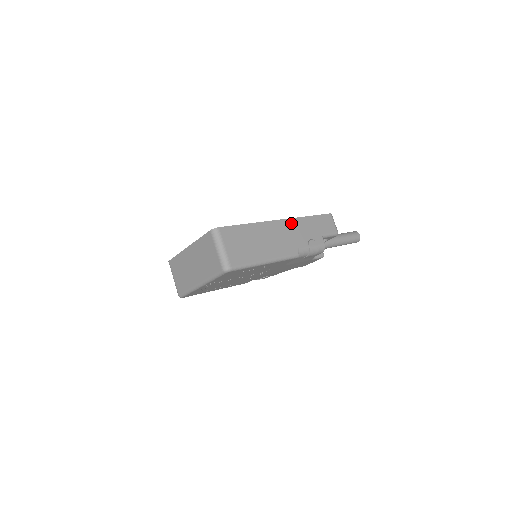
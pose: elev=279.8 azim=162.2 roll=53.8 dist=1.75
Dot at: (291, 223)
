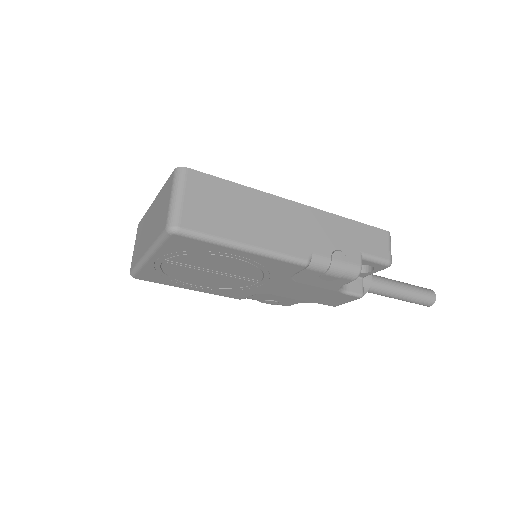
Dot at: (315, 215)
